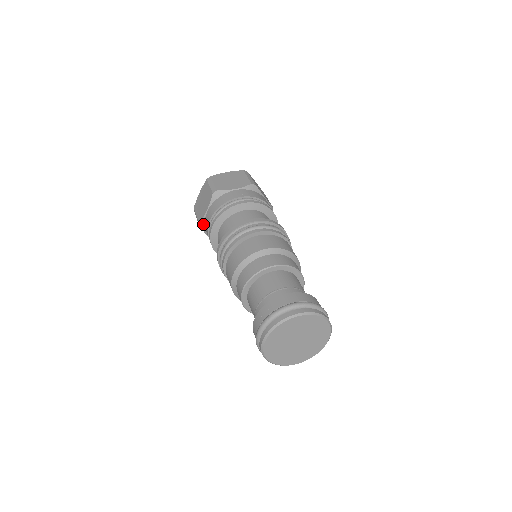
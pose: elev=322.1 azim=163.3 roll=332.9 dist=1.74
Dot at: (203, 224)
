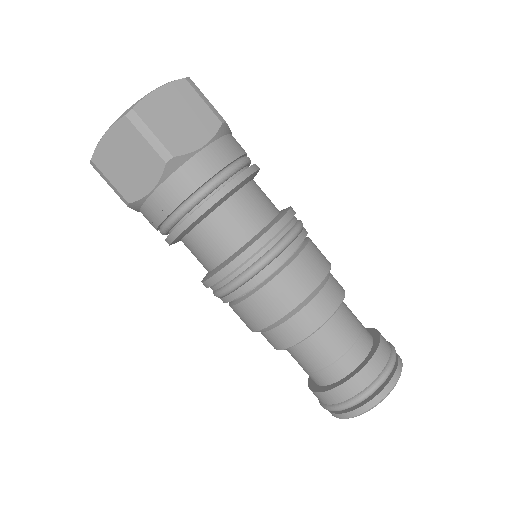
Dot at: occluded
